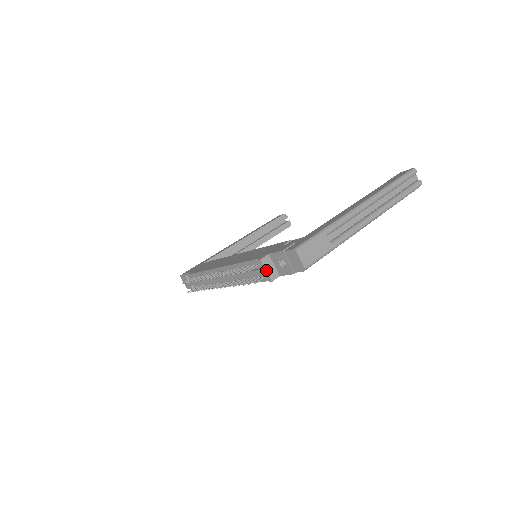
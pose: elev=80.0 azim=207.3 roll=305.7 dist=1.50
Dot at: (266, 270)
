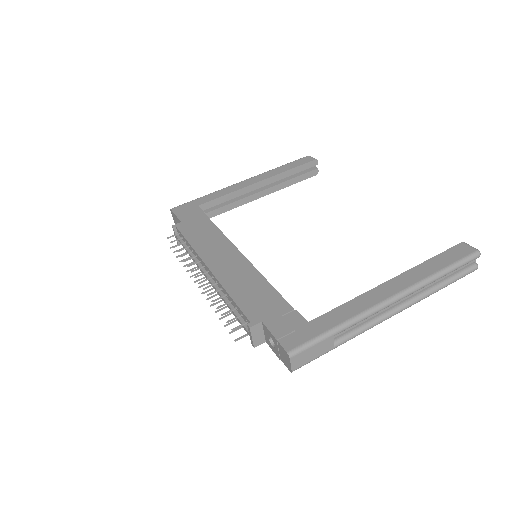
Dot at: (252, 337)
